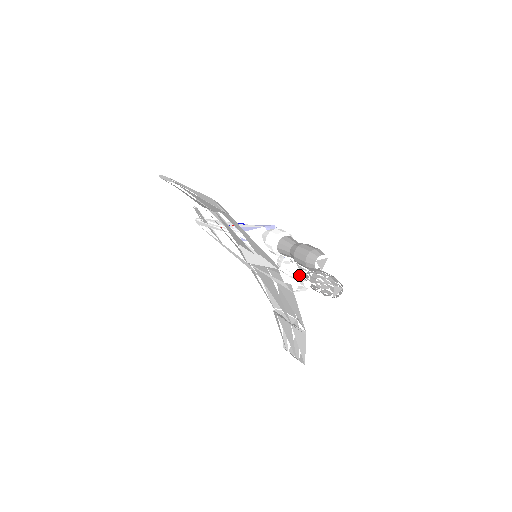
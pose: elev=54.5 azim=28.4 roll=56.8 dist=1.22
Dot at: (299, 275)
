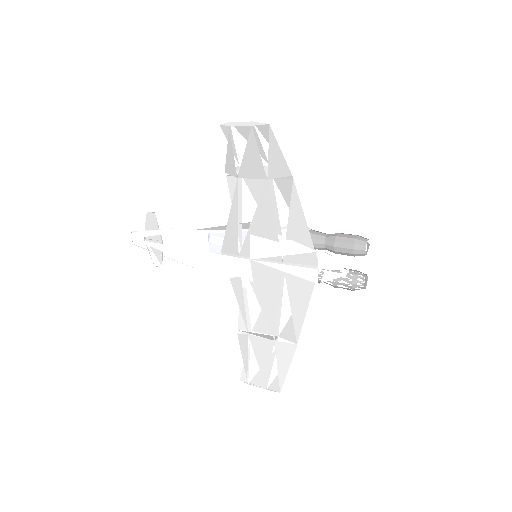
Dot at: occluded
